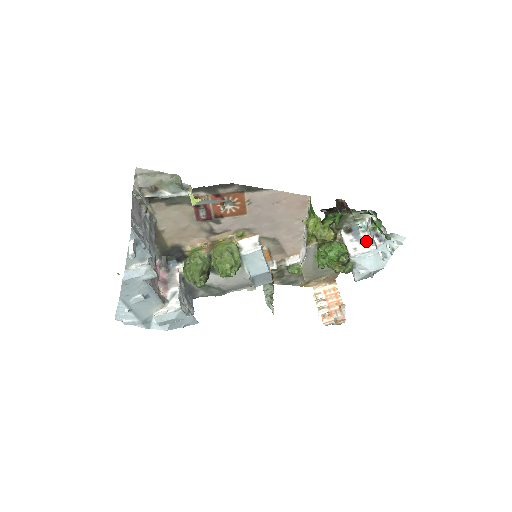
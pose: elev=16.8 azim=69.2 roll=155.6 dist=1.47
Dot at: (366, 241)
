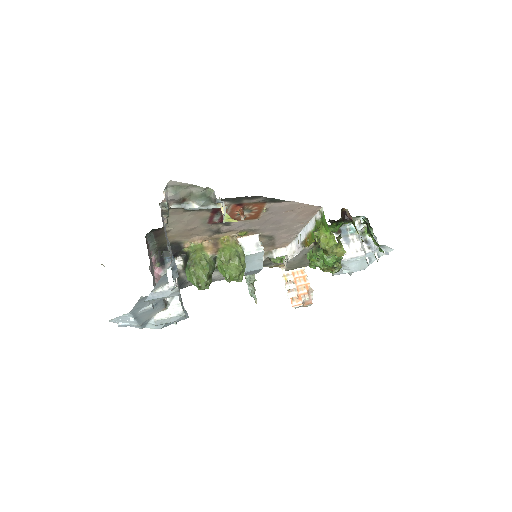
Dot at: (355, 245)
